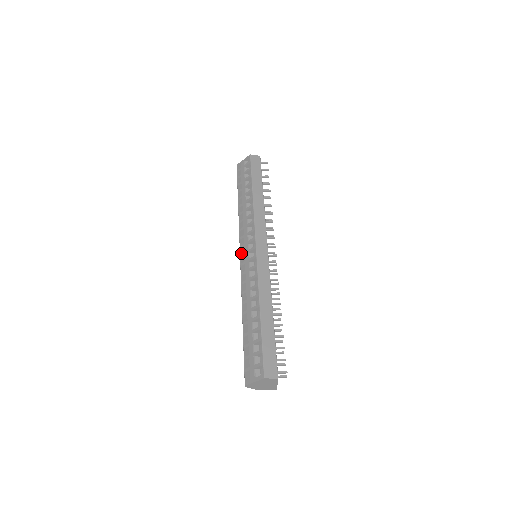
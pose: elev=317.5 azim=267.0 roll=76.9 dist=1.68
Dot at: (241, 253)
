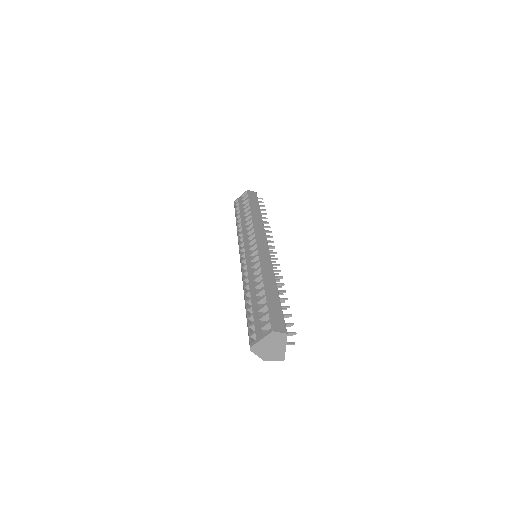
Dot at: (241, 254)
